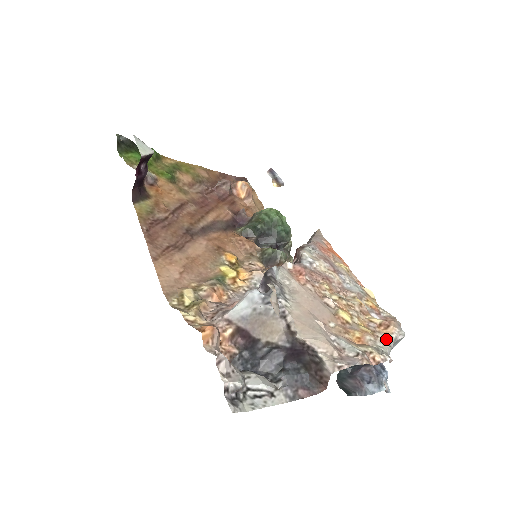
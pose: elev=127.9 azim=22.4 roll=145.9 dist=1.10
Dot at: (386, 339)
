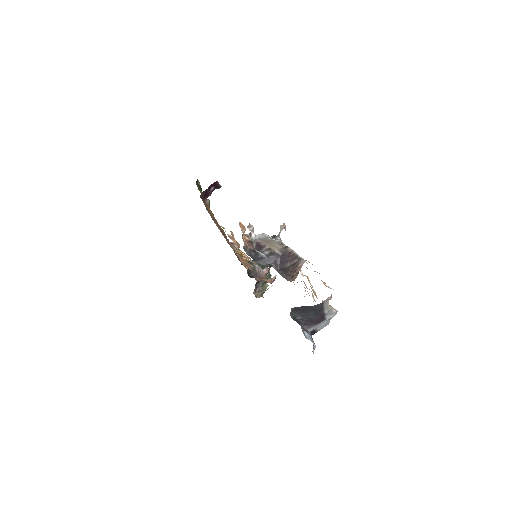
Dot at: occluded
